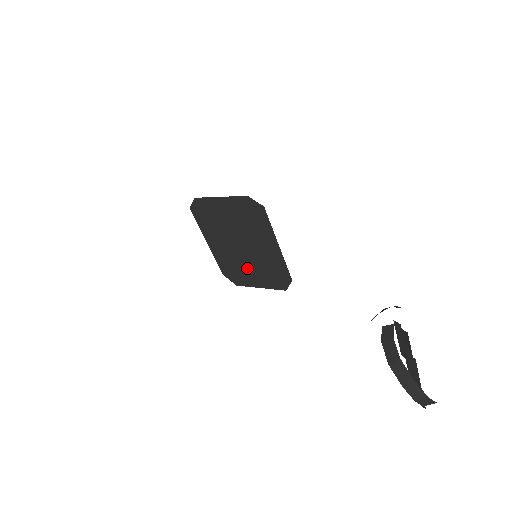
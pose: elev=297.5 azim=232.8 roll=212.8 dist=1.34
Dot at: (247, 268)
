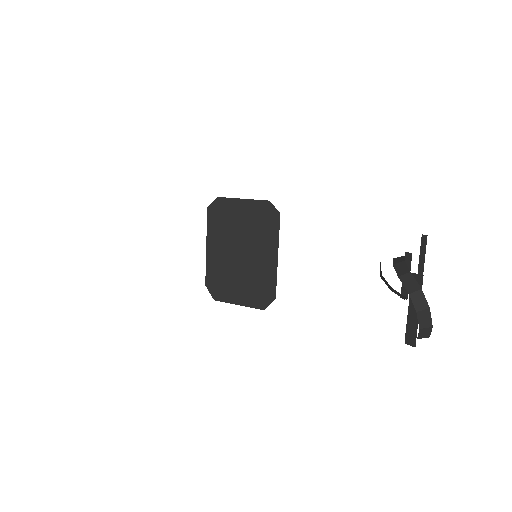
Dot at: (235, 280)
